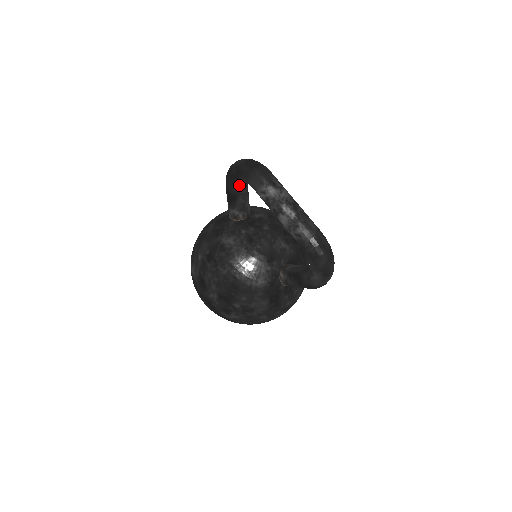
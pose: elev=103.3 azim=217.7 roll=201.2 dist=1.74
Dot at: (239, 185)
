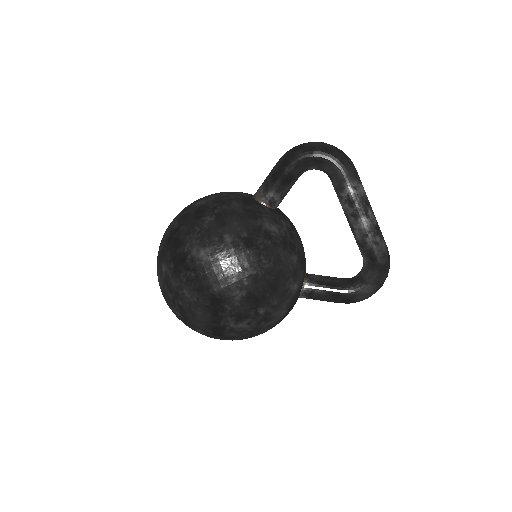
Dot at: (306, 169)
